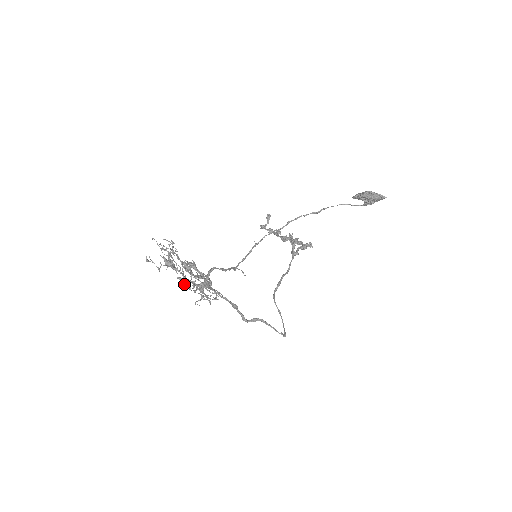
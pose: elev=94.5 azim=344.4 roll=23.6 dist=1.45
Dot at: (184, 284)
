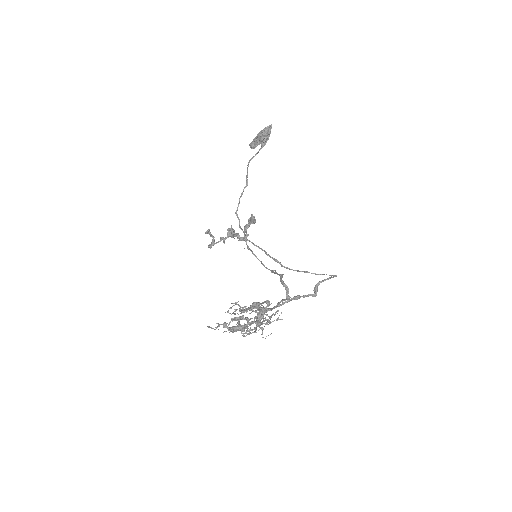
Dot at: occluded
